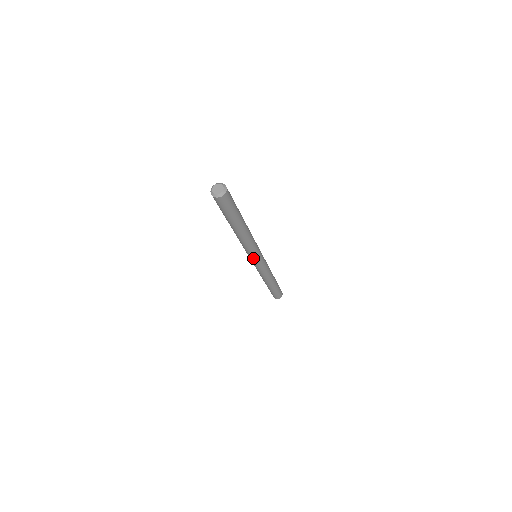
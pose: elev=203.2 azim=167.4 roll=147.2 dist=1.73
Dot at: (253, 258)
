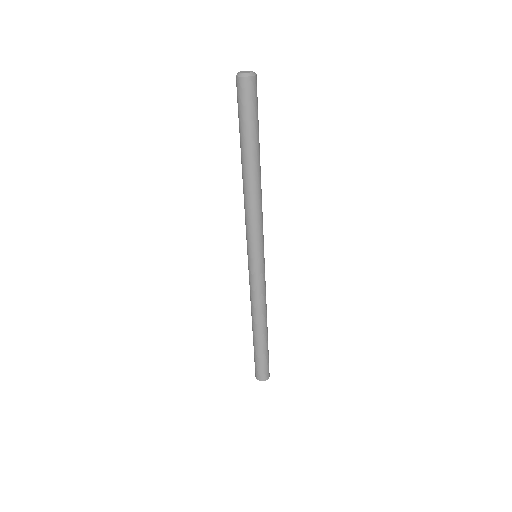
Dot at: (248, 247)
